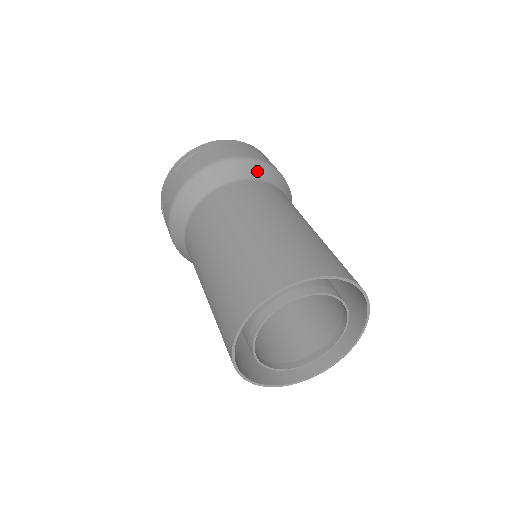
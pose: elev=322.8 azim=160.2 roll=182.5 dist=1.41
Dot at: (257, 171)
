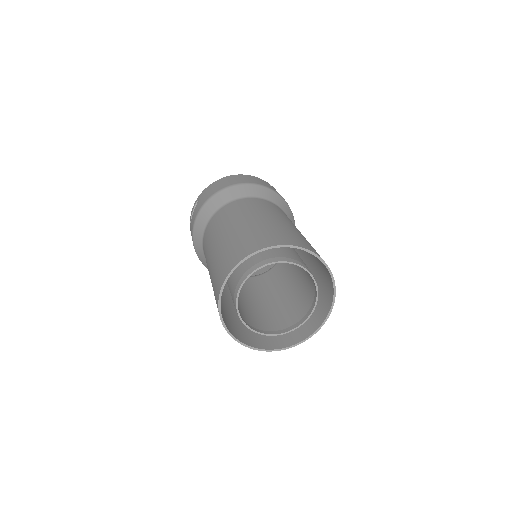
Dot at: (233, 194)
